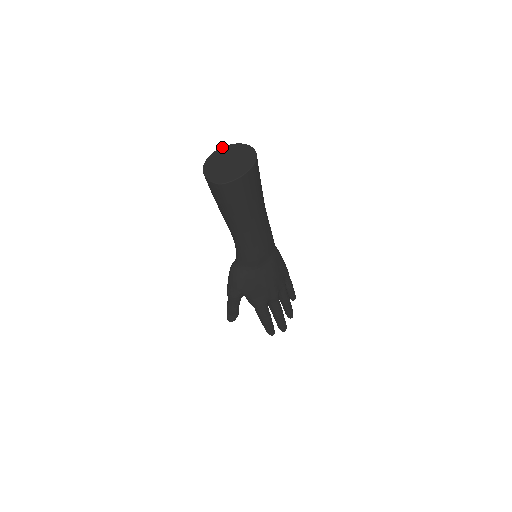
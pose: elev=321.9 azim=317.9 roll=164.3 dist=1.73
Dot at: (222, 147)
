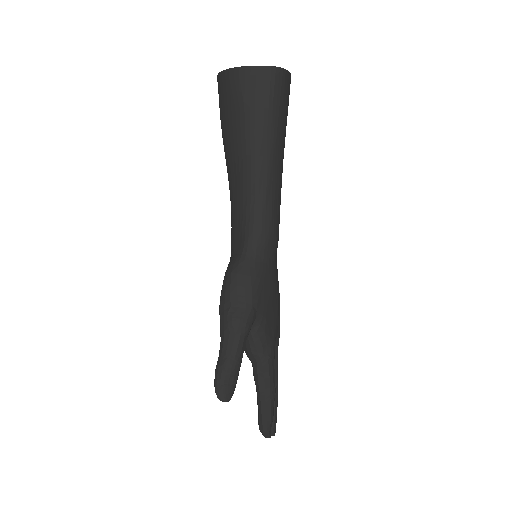
Dot at: occluded
